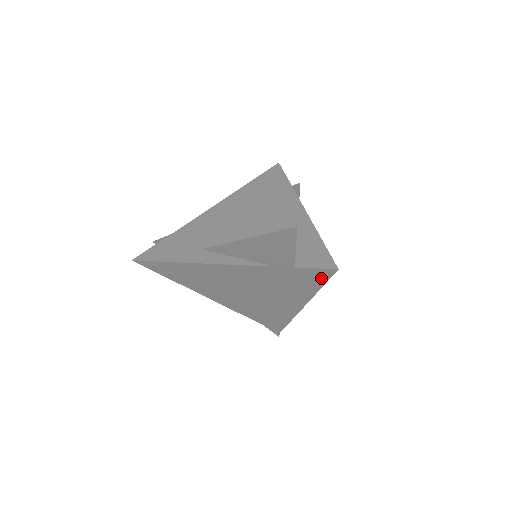
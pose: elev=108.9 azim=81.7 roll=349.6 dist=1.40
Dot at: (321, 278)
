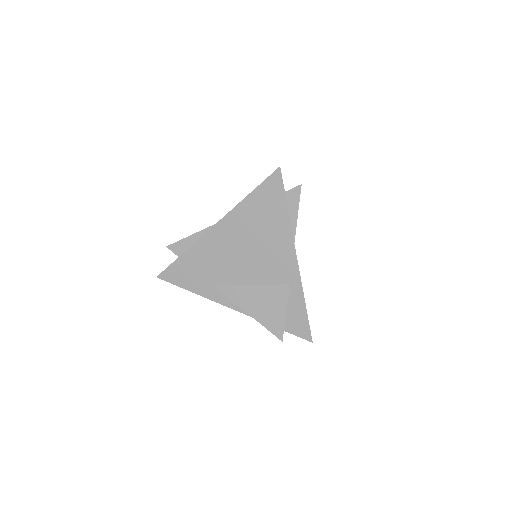
Dot at: occluded
